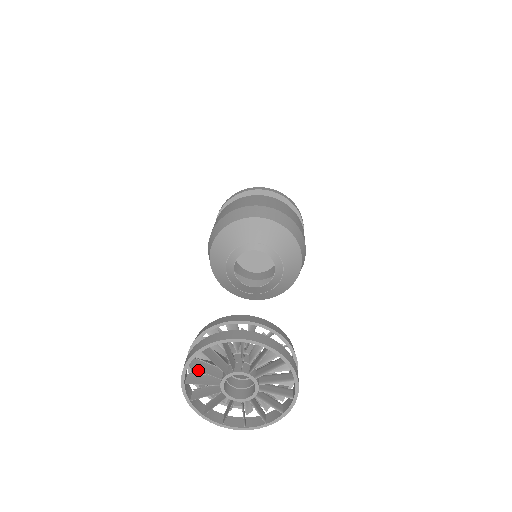
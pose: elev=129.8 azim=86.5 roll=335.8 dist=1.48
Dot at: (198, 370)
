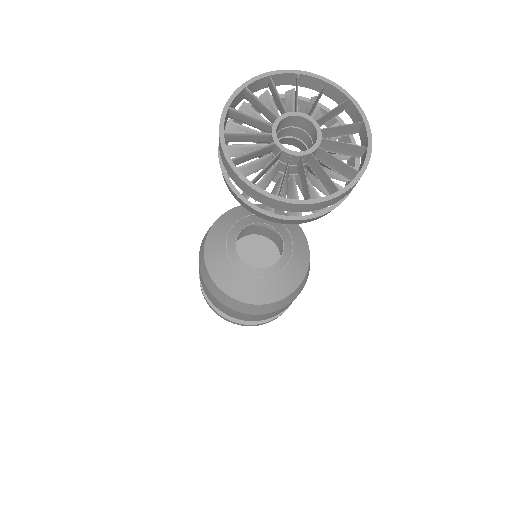
Dot at: (242, 112)
